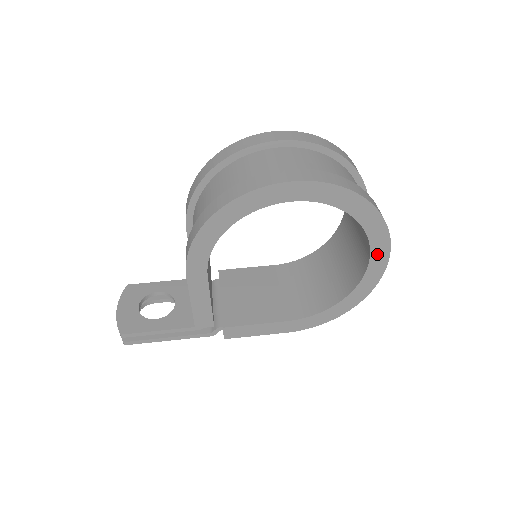
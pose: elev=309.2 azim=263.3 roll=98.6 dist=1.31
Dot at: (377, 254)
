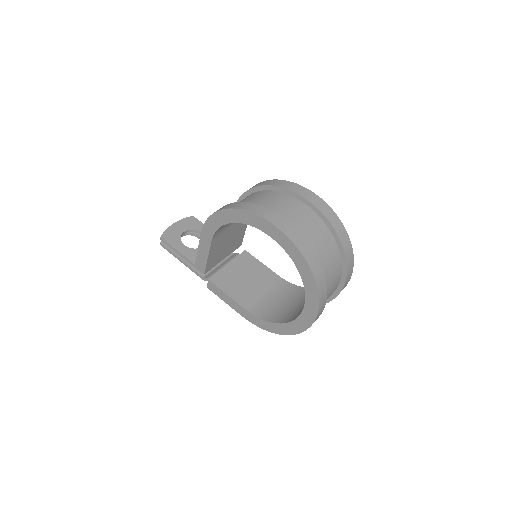
Dot at: (308, 311)
